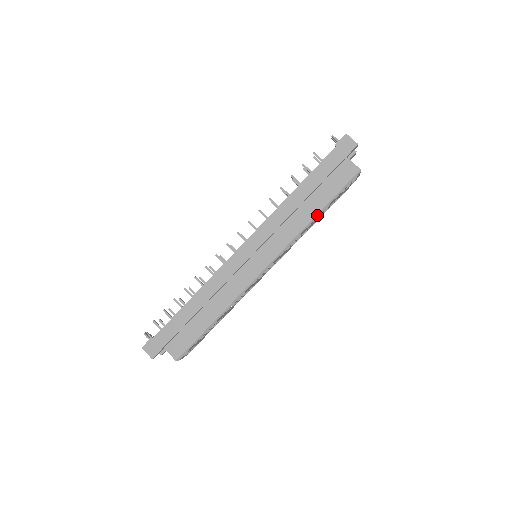
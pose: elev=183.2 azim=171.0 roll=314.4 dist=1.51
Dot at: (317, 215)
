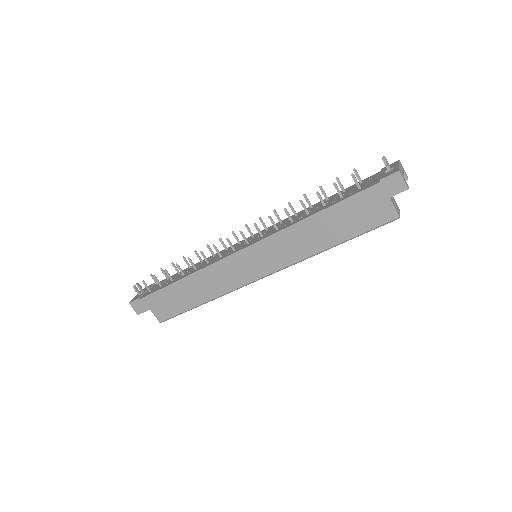
Dot at: (331, 247)
